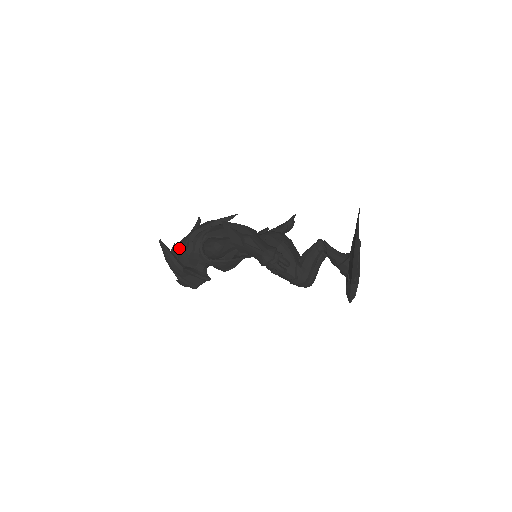
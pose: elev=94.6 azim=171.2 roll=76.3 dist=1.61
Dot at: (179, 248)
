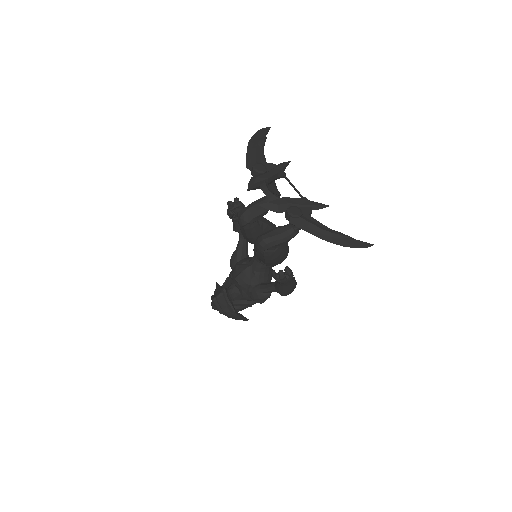
Dot at: occluded
